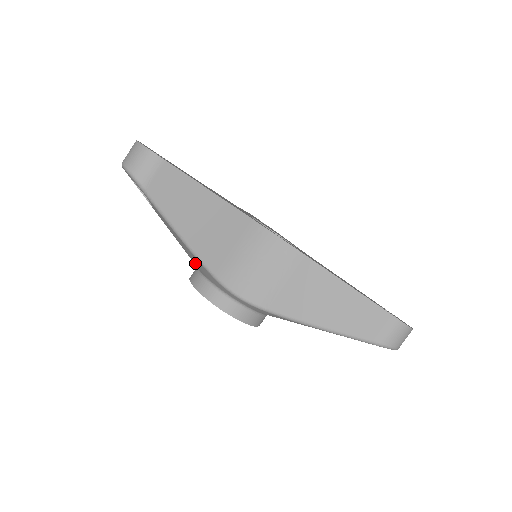
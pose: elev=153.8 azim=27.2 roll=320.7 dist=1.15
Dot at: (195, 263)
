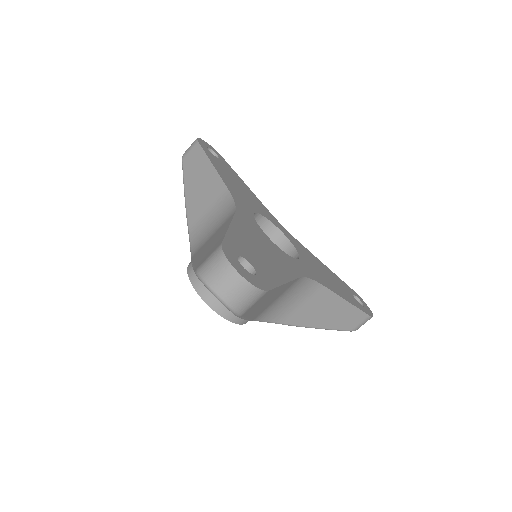
Dot at: occluded
